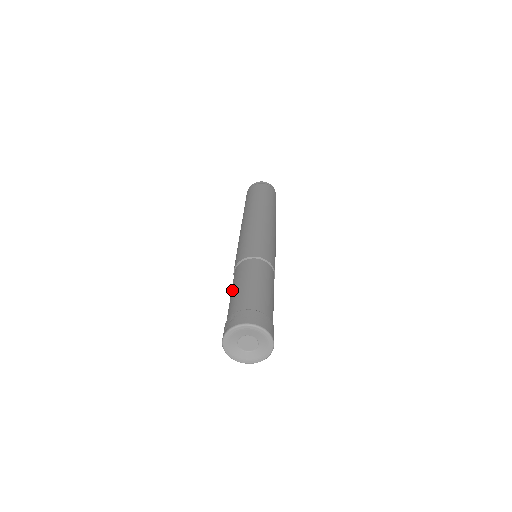
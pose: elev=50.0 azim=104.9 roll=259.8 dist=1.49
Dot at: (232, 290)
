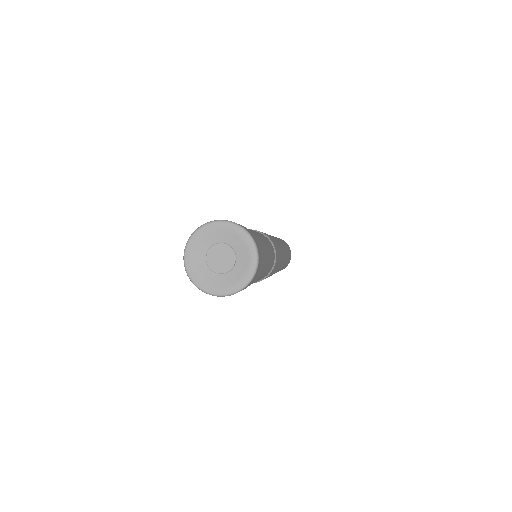
Dot at: occluded
